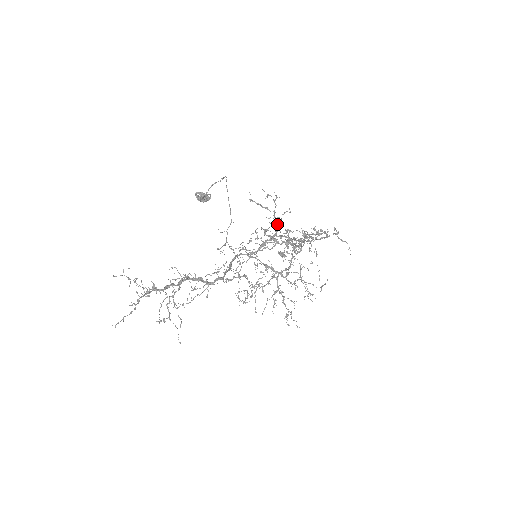
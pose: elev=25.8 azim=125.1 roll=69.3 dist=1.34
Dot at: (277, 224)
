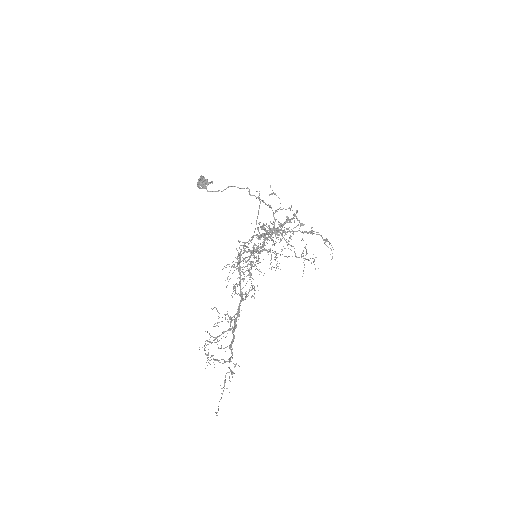
Dot at: occluded
